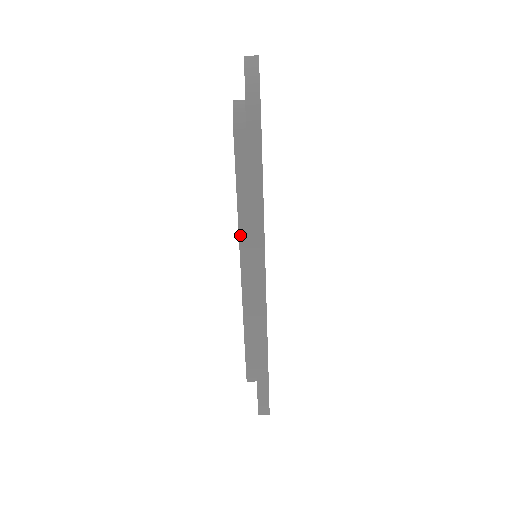
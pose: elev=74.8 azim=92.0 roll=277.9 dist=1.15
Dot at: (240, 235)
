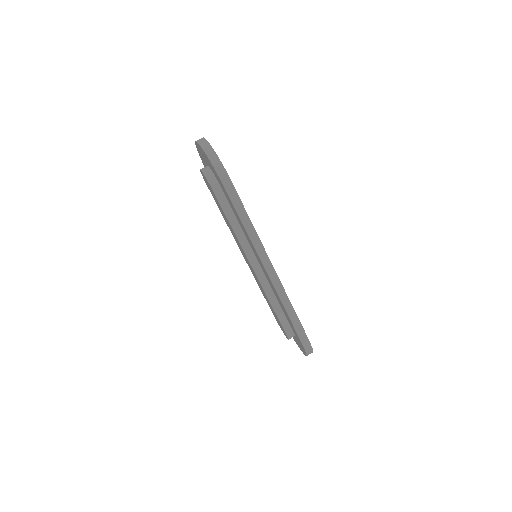
Dot at: (242, 247)
